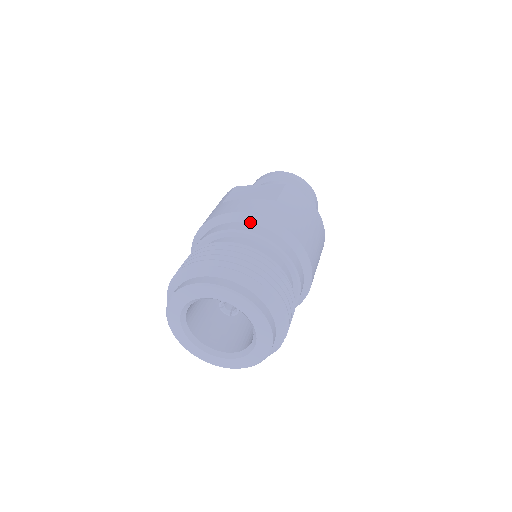
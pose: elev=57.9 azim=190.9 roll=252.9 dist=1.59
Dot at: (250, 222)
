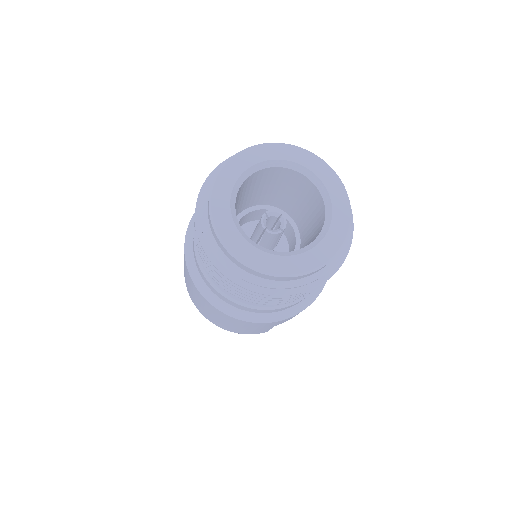
Dot at: occluded
